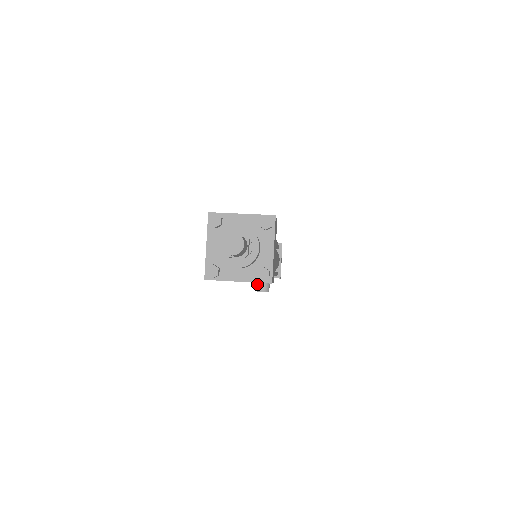
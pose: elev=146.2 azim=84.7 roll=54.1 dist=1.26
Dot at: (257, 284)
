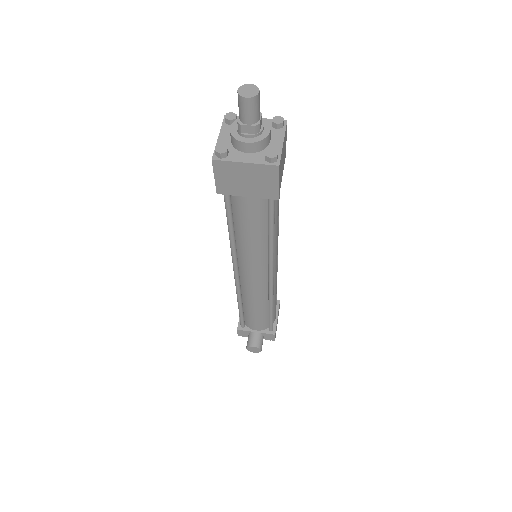
Dot at: (249, 339)
